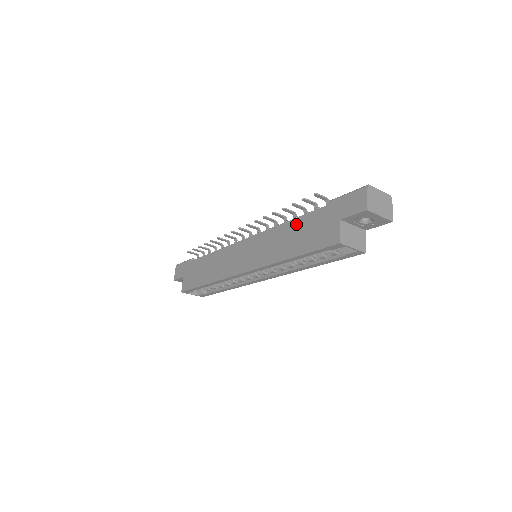
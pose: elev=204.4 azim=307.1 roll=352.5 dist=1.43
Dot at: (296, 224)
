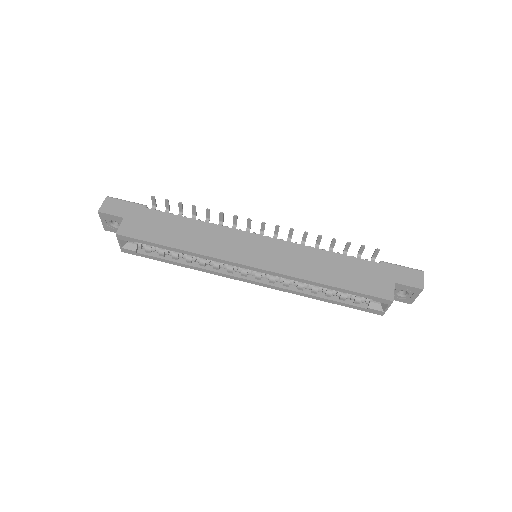
Dot at: (340, 259)
